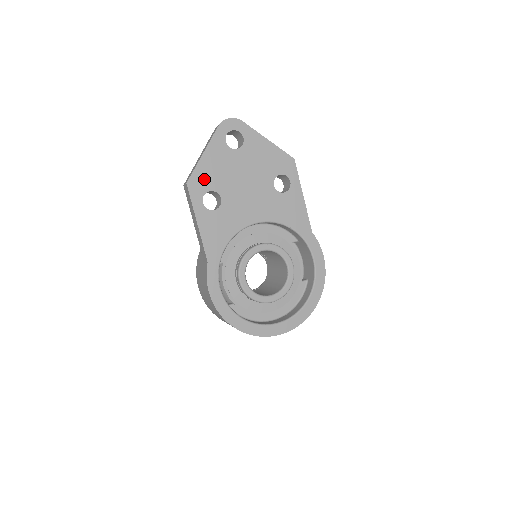
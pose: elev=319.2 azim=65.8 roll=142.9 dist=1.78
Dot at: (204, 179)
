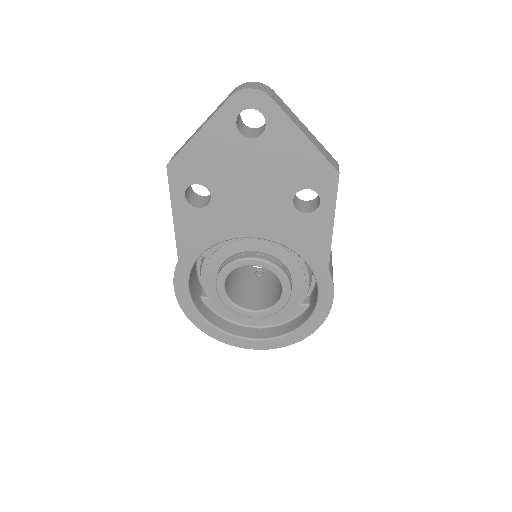
Dot at: (192, 167)
